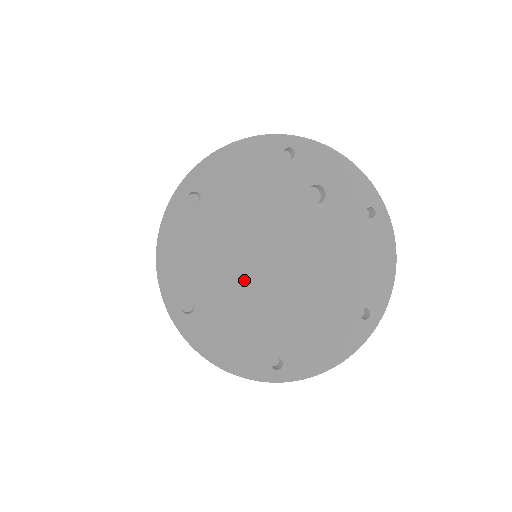
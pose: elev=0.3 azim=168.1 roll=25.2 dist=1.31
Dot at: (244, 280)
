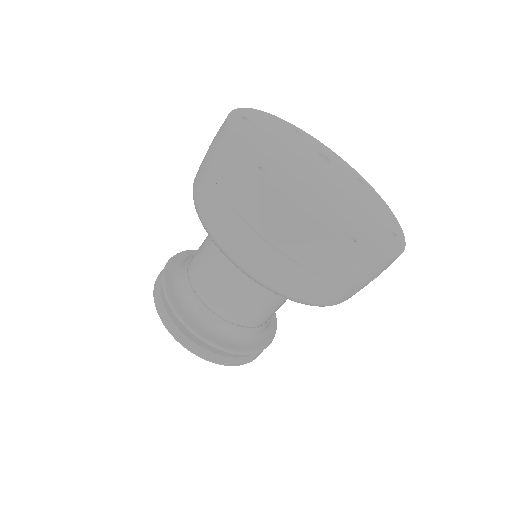
Dot at: (300, 176)
